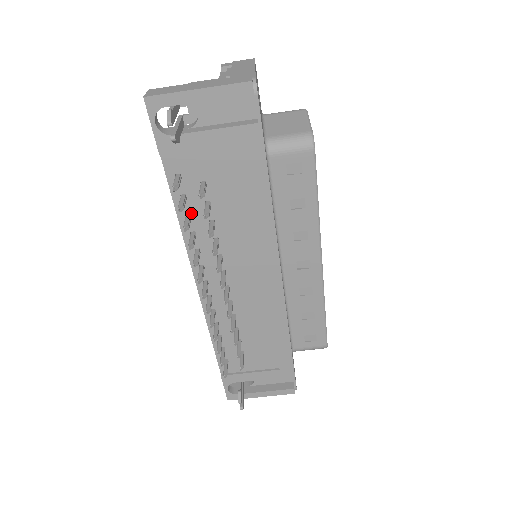
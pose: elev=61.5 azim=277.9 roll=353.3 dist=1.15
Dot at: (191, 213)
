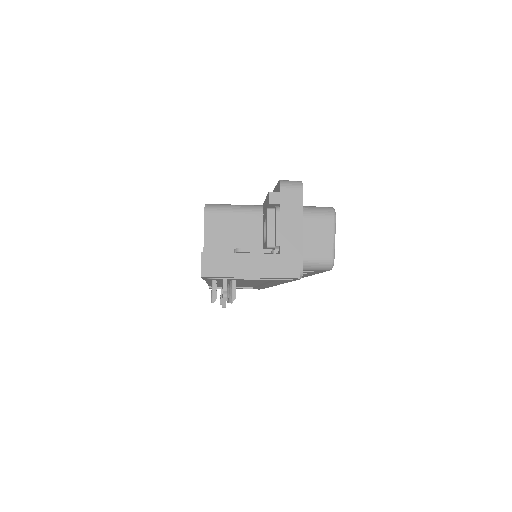
Dot at: occluded
